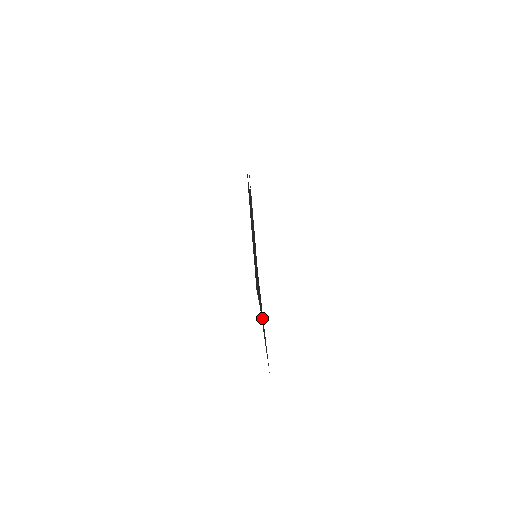
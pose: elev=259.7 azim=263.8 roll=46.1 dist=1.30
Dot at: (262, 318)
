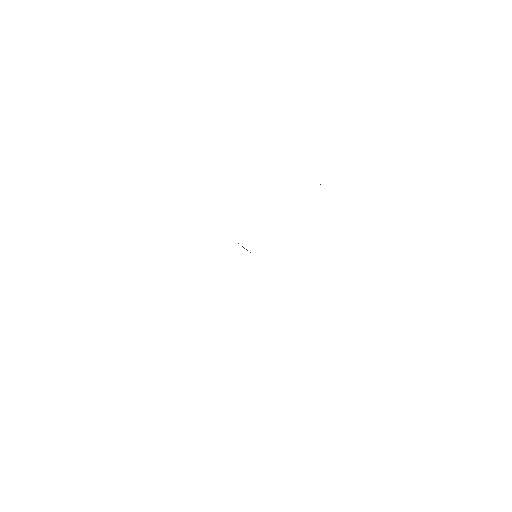
Dot at: occluded
